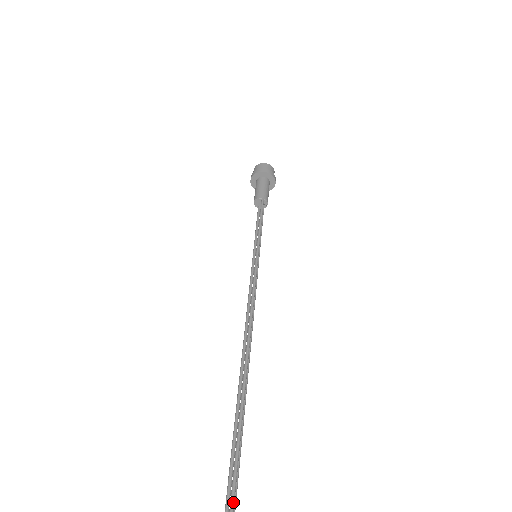
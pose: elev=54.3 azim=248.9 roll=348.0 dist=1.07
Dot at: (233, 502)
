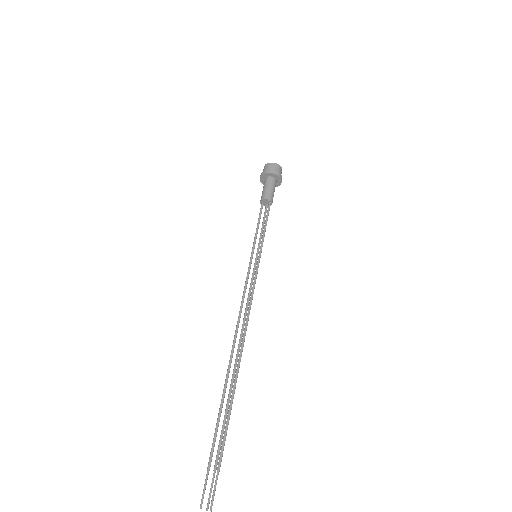
Dot at: occluded
